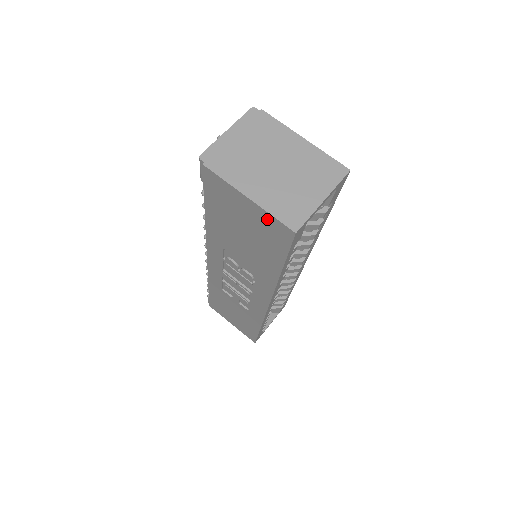
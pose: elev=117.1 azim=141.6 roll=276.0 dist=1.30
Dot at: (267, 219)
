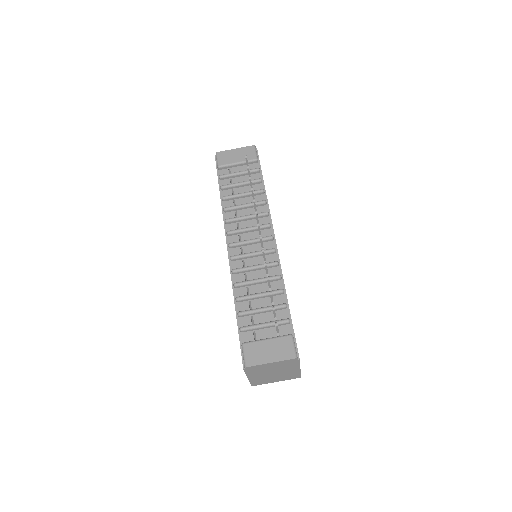
Dot at: occluded
